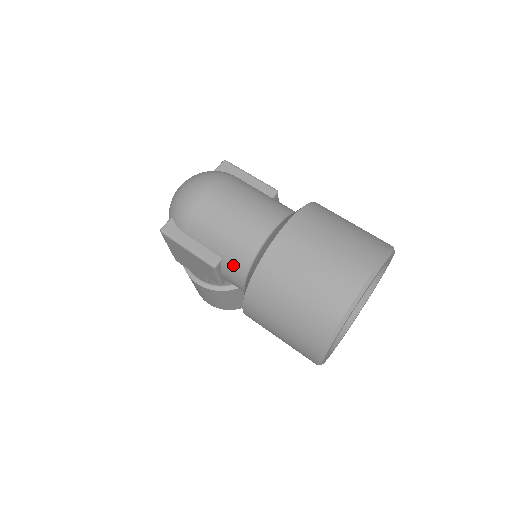
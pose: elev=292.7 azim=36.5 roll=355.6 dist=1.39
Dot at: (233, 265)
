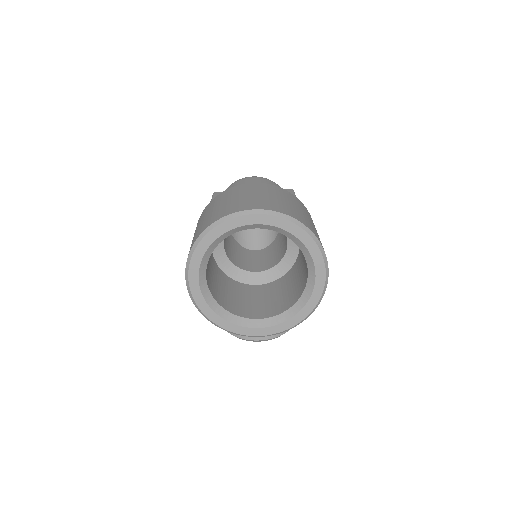
Dot at: occluded
